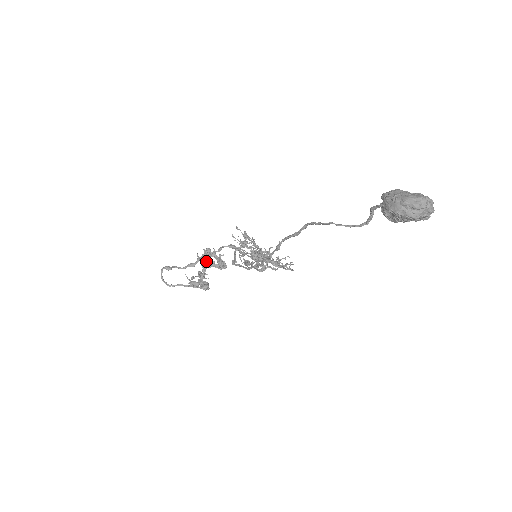
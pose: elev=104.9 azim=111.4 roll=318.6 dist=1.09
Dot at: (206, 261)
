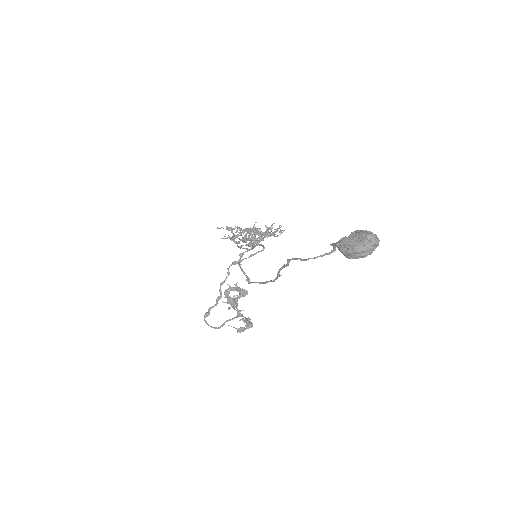
Dot at: (233, 303)
